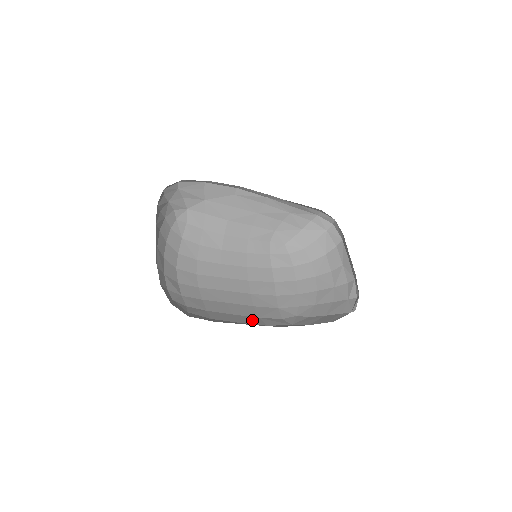
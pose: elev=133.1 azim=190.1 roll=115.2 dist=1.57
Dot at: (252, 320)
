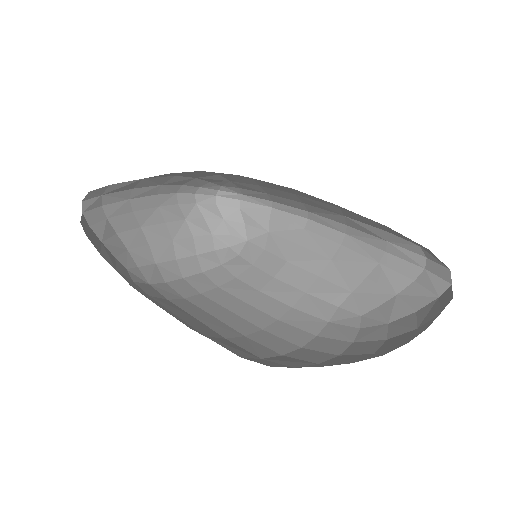
Dot at: (185, 323)
